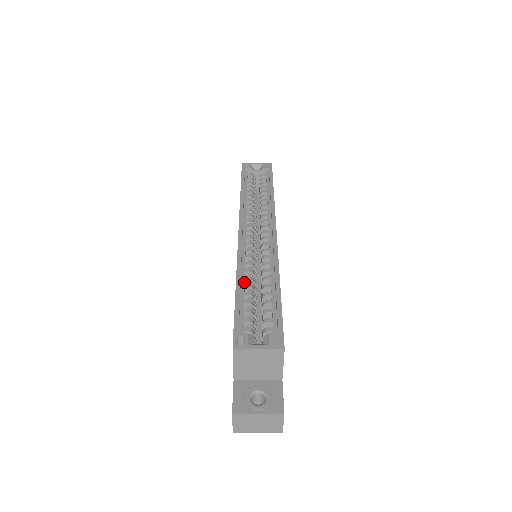
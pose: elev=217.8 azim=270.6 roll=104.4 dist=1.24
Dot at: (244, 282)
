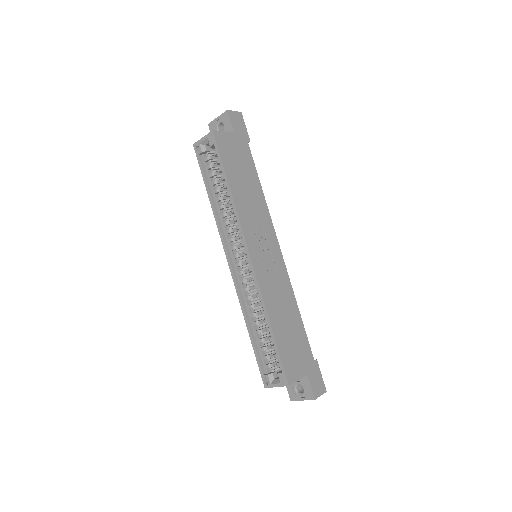
Dot at: (252, 321)
